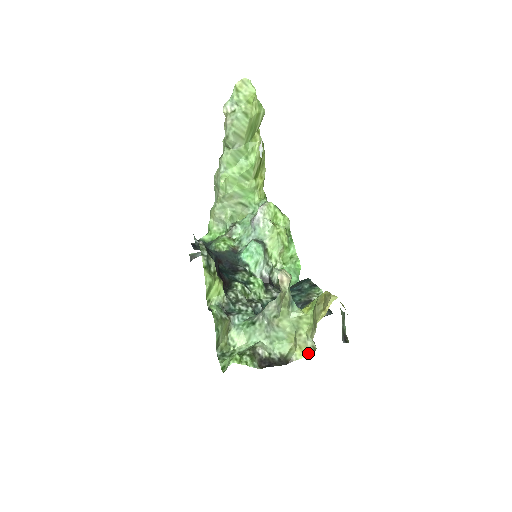
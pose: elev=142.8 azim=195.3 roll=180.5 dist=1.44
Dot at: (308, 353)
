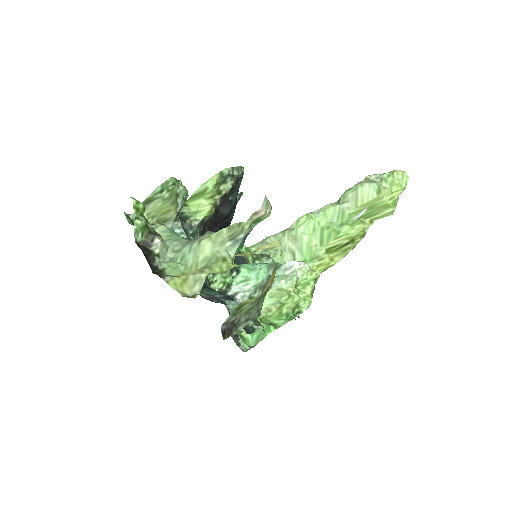
Dot at: (183, 293)
